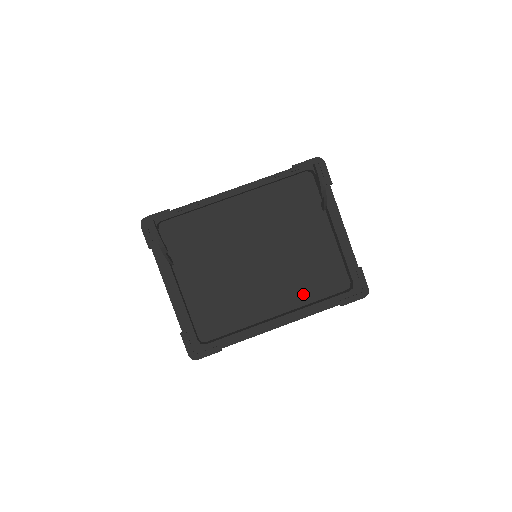
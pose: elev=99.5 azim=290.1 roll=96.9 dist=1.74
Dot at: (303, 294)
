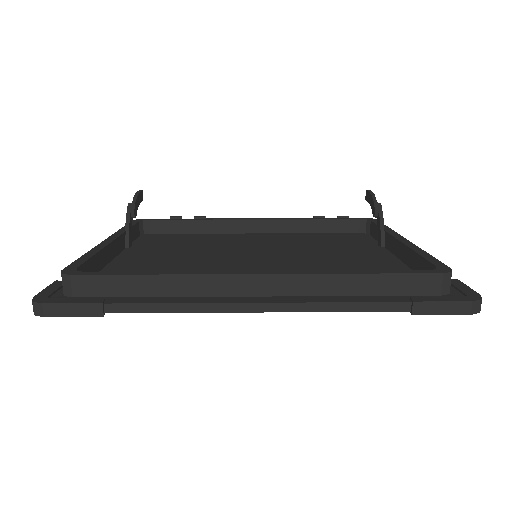
Dot at: occluded
